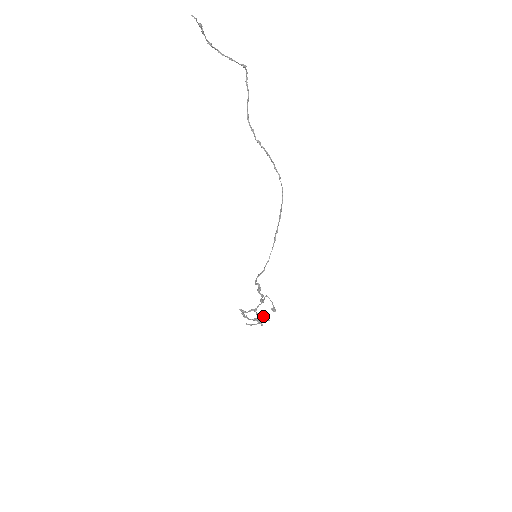
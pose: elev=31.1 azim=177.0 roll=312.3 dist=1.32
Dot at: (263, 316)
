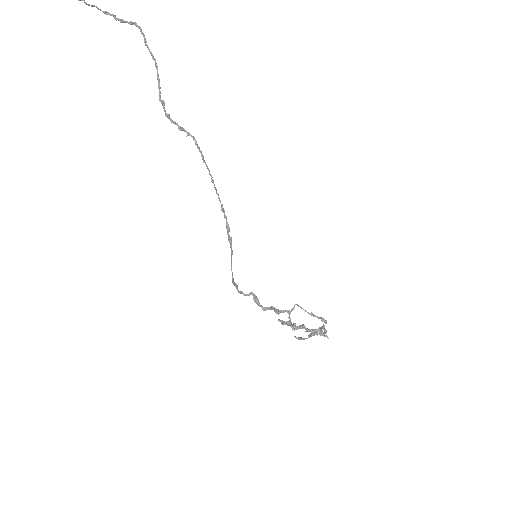
Dot at: (322, 327)
